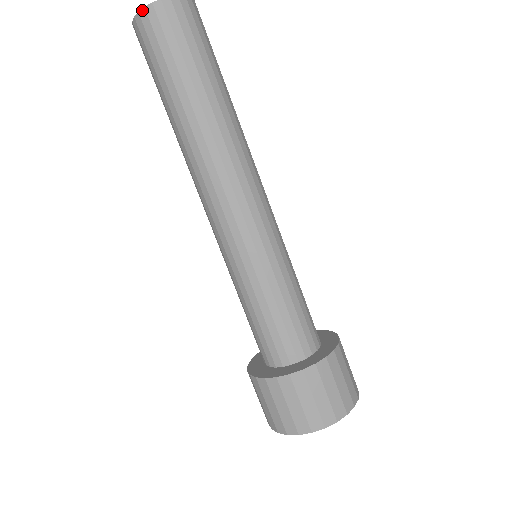
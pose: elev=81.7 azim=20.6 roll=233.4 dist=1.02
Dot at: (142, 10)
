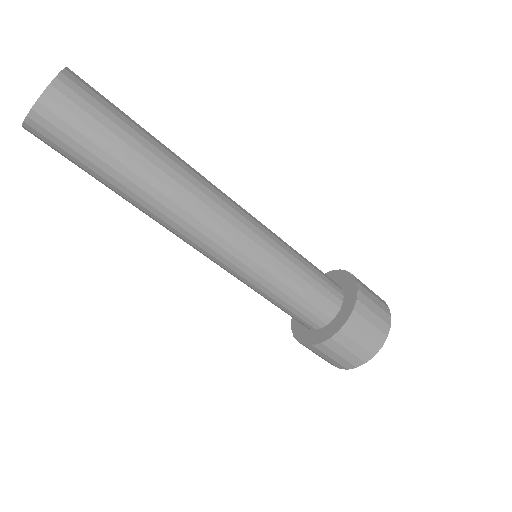
Dot at: (26, 119)
